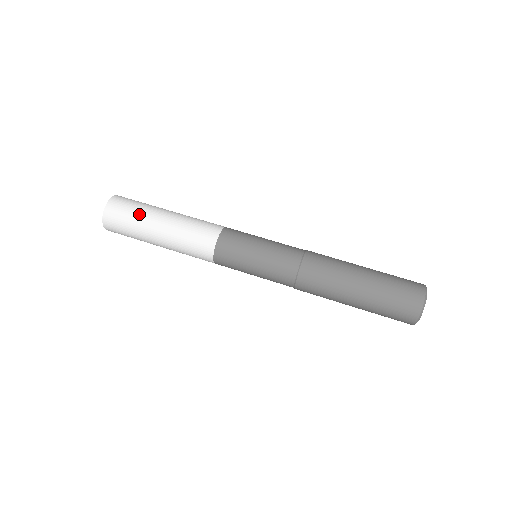
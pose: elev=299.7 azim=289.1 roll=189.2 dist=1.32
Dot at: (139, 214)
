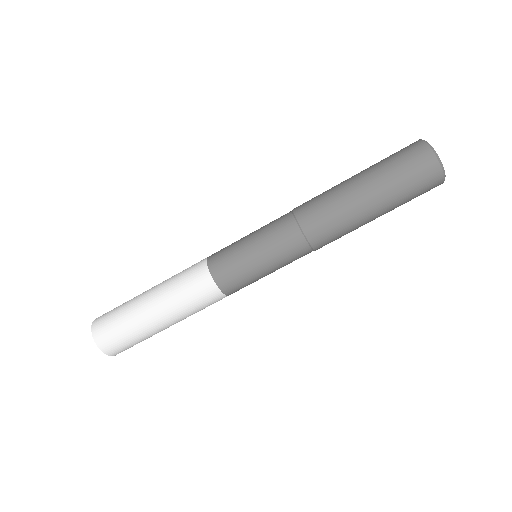
Dot at: (127, 318)
